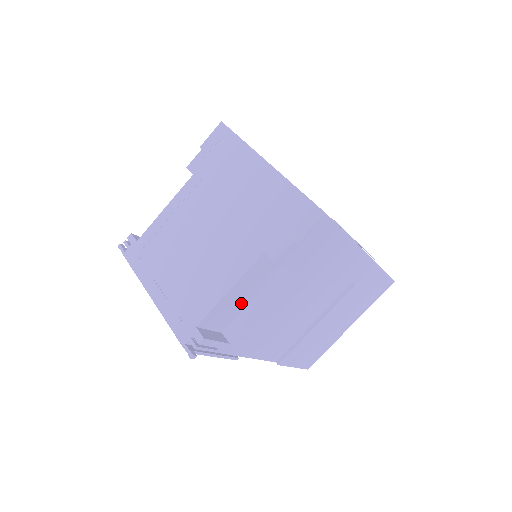
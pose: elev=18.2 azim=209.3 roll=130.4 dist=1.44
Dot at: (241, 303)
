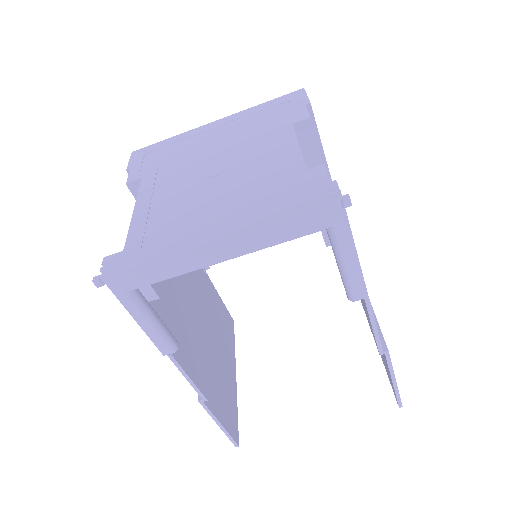
Dot at: occluded
